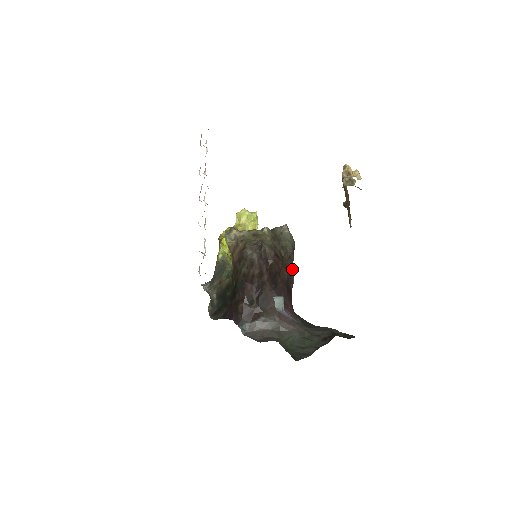
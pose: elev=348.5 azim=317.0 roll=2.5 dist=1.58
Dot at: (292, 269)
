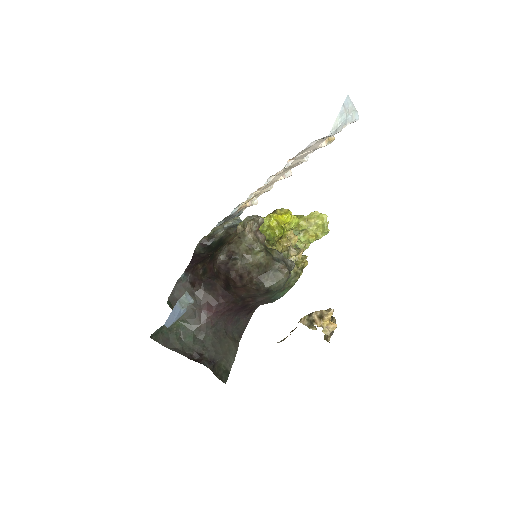
Dot at: (263, 296)
